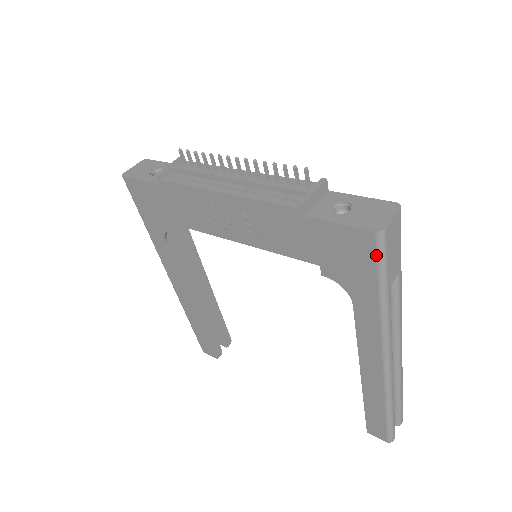
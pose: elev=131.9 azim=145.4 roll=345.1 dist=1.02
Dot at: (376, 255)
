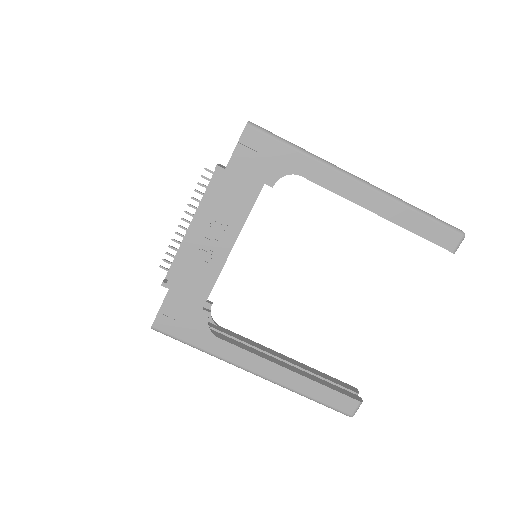
Dot at: (263, 134)
